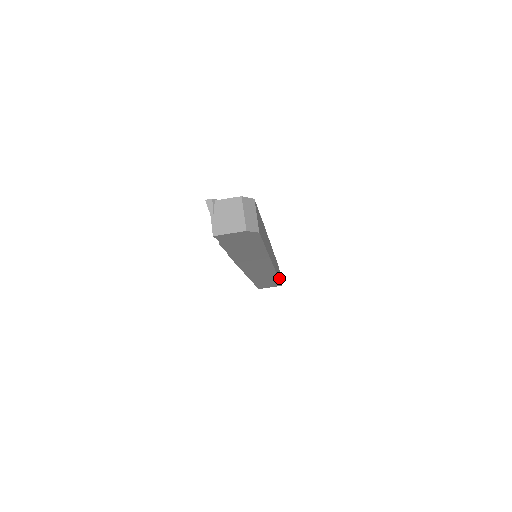
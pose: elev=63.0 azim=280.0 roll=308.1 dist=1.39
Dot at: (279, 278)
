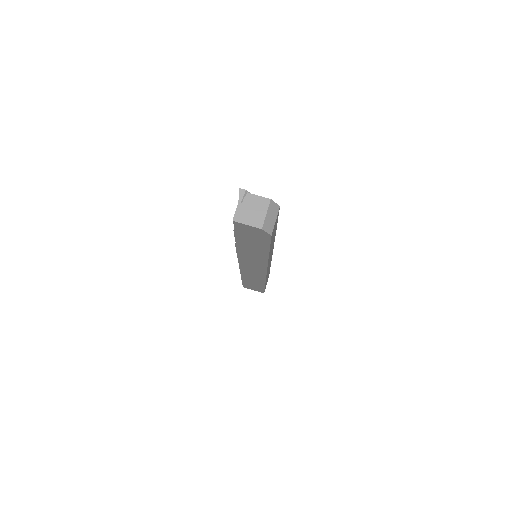
Dot at: occluded
